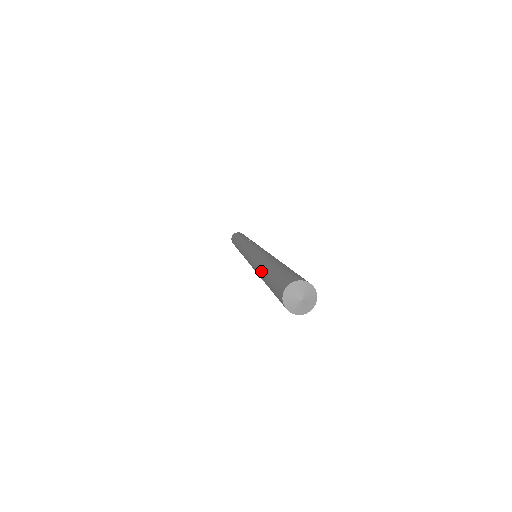
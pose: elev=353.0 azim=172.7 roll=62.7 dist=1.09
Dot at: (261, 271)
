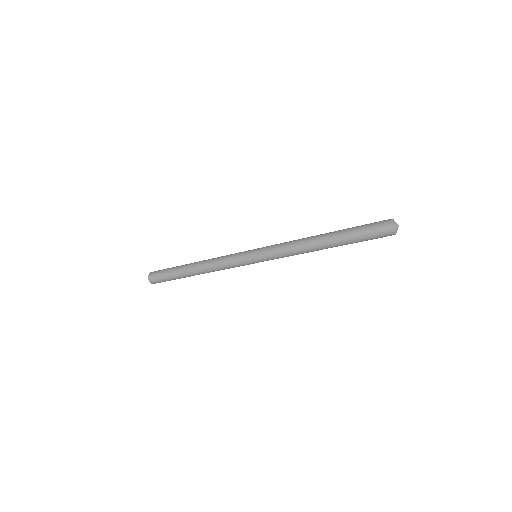
Dot at: (326, 233)
